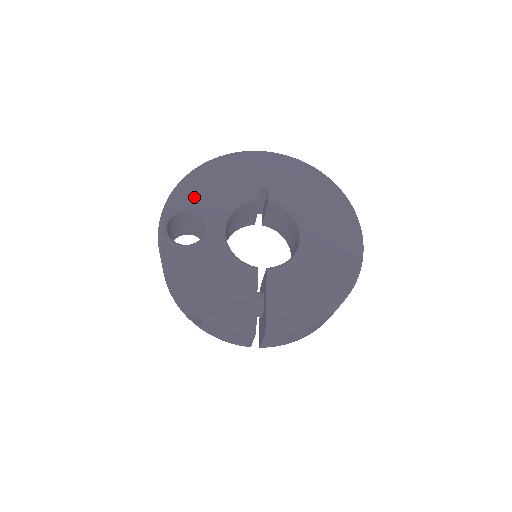
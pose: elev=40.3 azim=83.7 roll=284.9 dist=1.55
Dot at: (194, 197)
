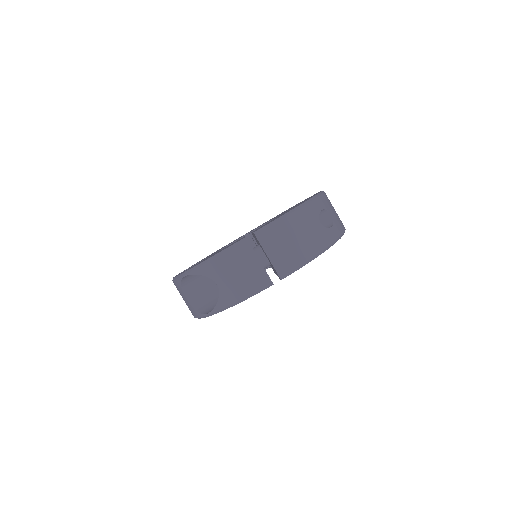
Dot at: occluded
